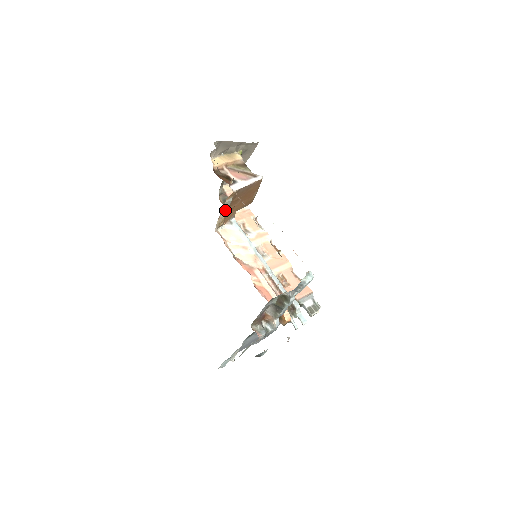
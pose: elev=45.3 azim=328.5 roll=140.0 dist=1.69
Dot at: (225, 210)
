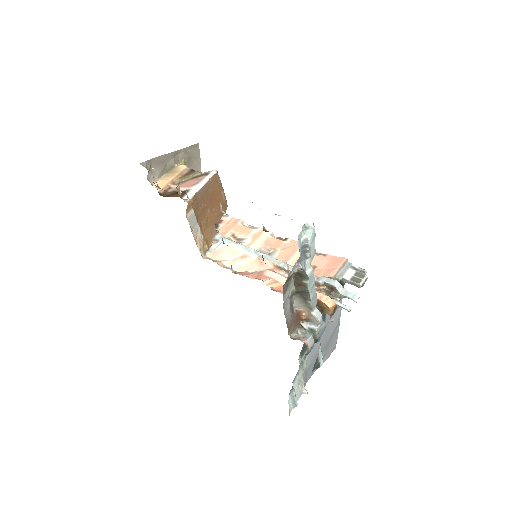
Dot at: (196, 228)
